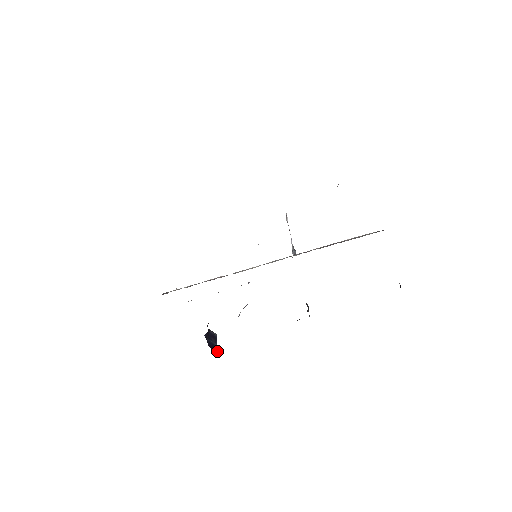
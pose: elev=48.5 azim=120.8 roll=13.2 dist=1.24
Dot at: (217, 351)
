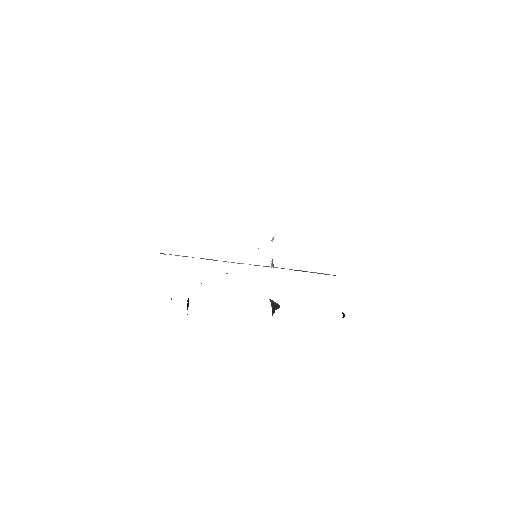
Dot at: (187, 314)
